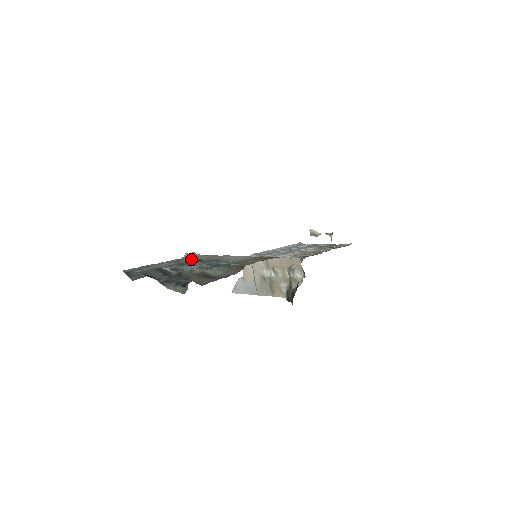
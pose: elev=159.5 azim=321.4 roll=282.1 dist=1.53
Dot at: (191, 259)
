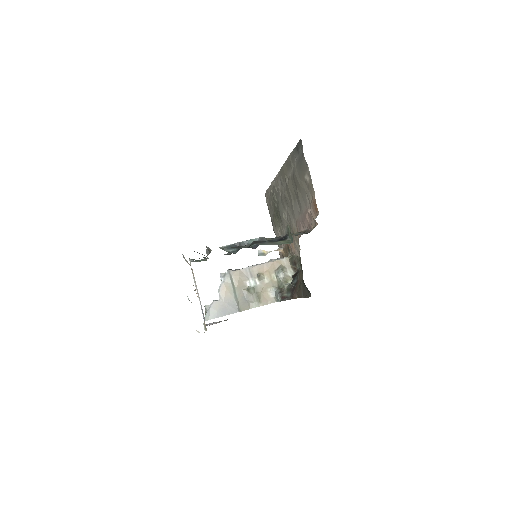
Dot at: occluded
